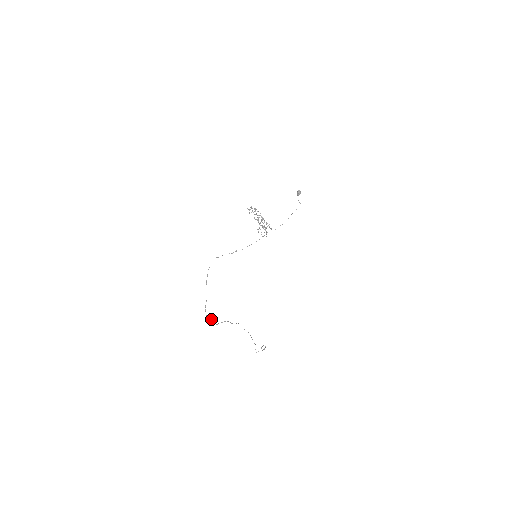
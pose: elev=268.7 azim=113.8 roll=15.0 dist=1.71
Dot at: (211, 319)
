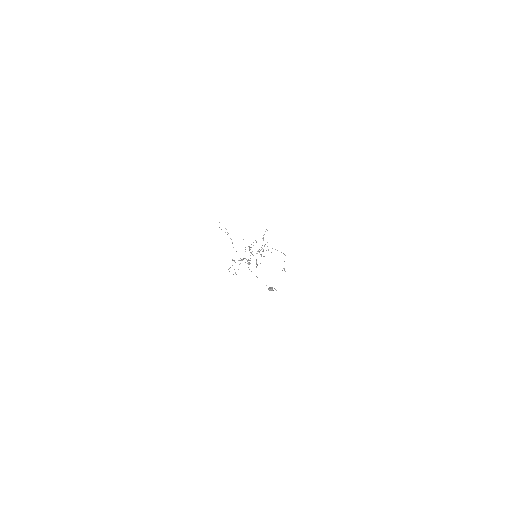
Dot at: occluded
